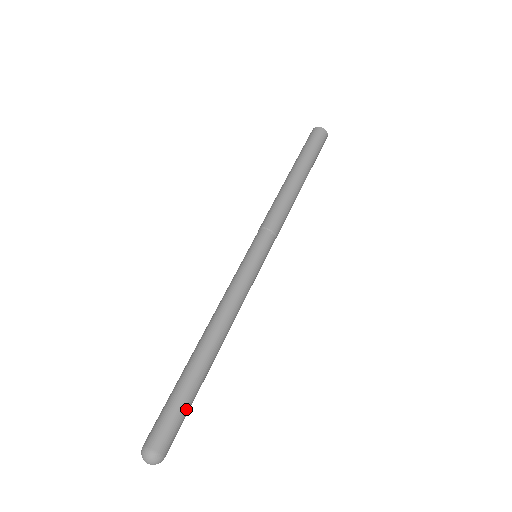
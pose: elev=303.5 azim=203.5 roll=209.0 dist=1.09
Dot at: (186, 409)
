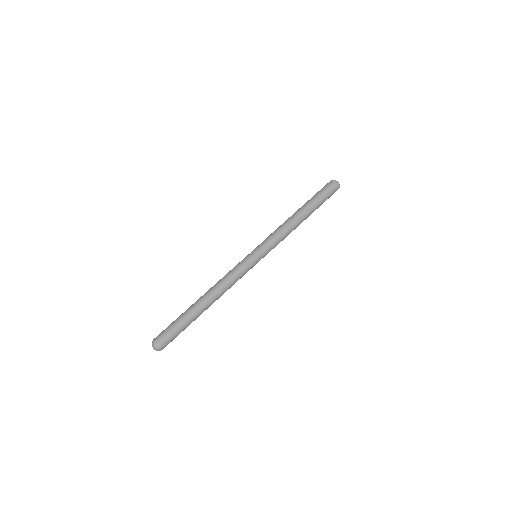
Dot at: (179, 325)
